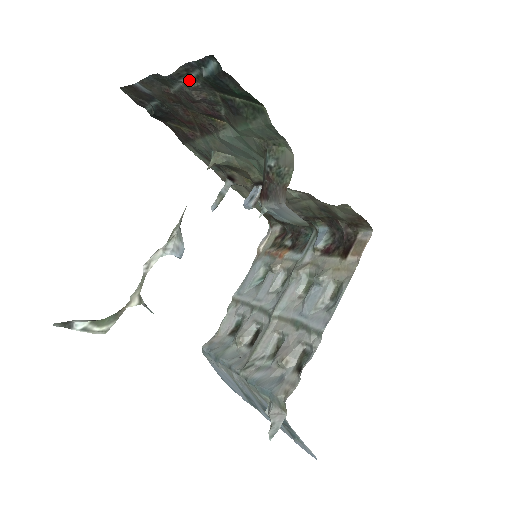
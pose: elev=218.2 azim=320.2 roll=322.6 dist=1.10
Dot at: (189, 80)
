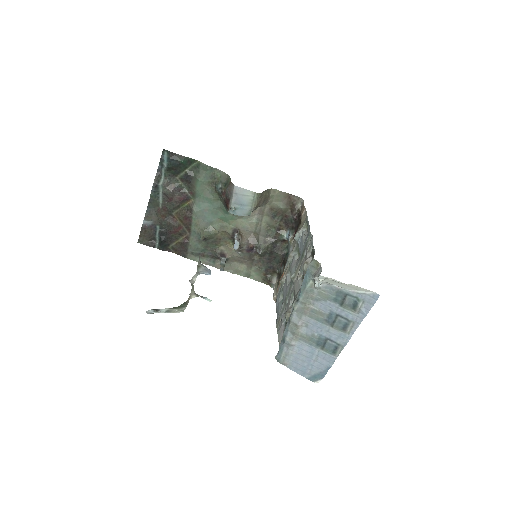
Dot at: (163, 182)
